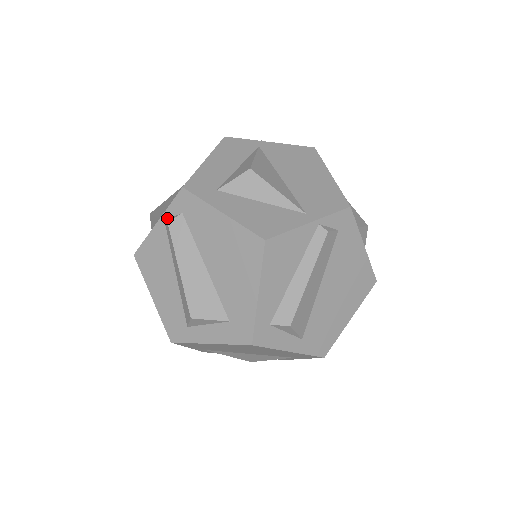
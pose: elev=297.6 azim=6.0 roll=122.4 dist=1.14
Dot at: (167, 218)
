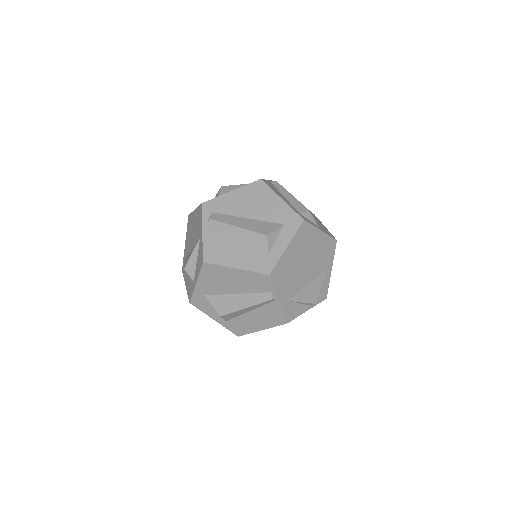
Dot at: (206, 223)
